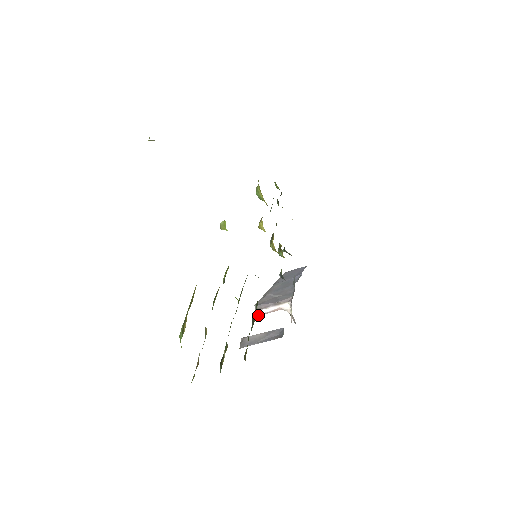
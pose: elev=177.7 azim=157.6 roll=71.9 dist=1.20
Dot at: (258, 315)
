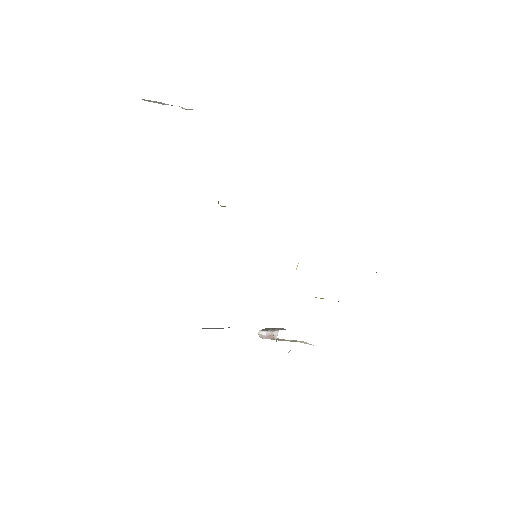
Dot at: (260, 336)
